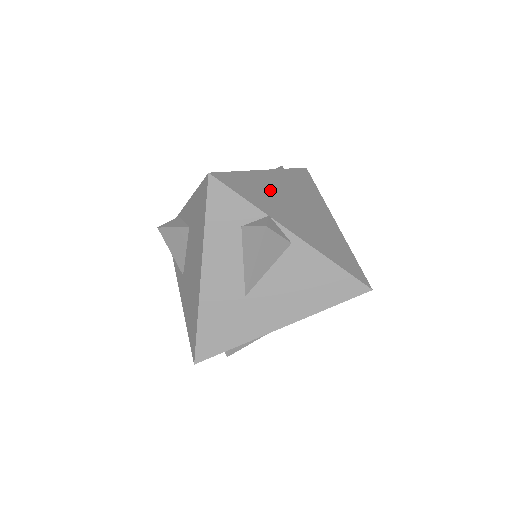
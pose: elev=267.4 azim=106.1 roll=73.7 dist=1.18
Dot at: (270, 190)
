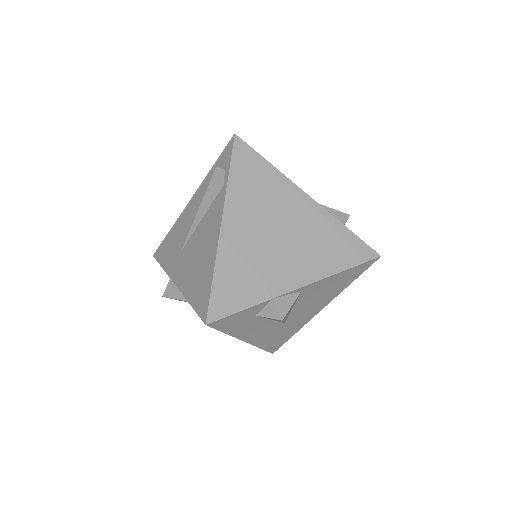
Dot at: (247, 254)
